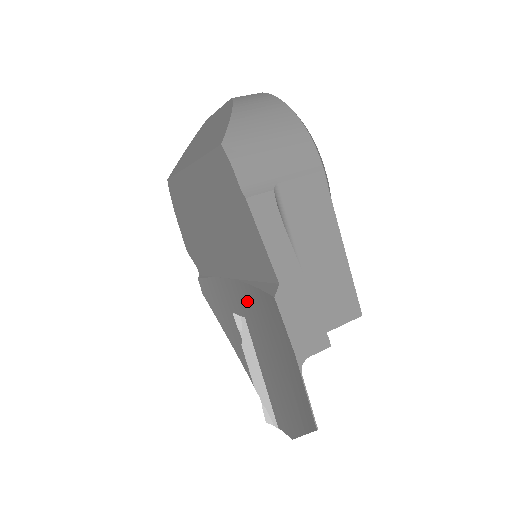
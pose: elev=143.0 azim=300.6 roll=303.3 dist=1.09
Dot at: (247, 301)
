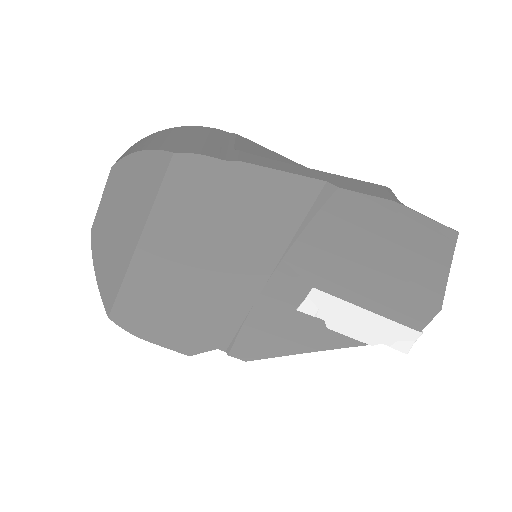
Dot at: (305, 262)
